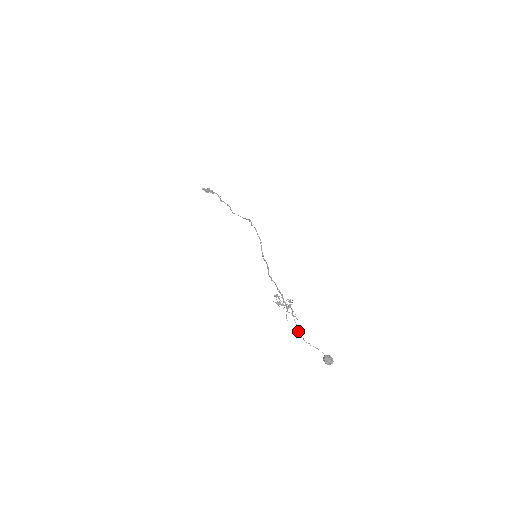
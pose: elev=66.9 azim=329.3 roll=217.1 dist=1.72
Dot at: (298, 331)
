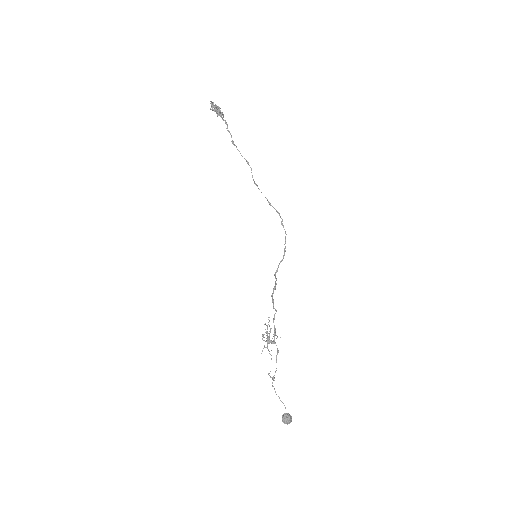
Dot at: occluded
